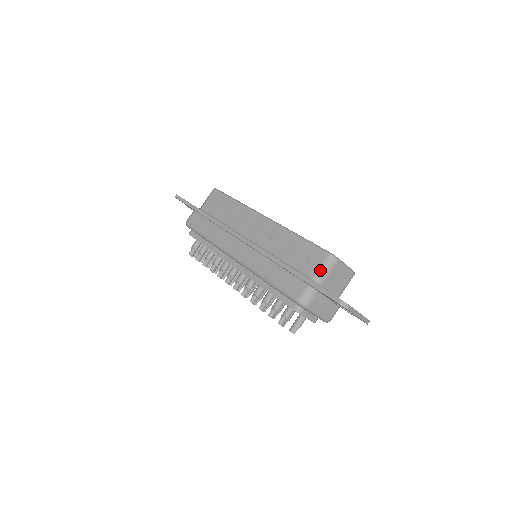
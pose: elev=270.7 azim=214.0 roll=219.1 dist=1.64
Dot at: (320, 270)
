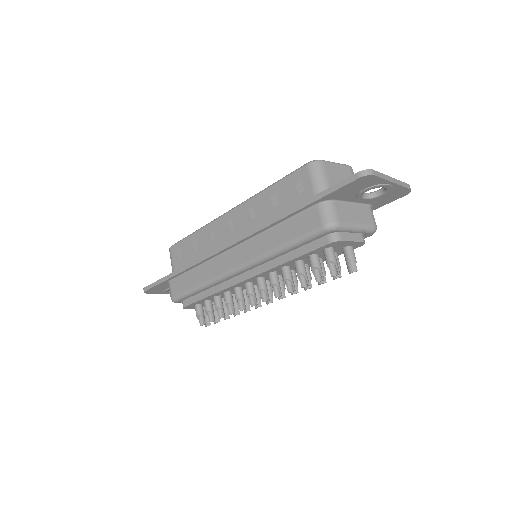
Dot at: (315, 184)
